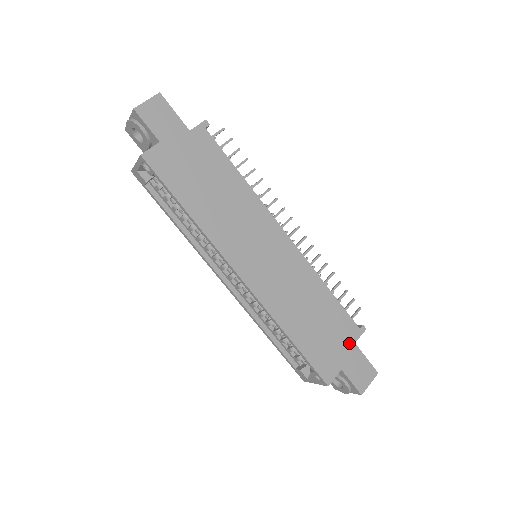
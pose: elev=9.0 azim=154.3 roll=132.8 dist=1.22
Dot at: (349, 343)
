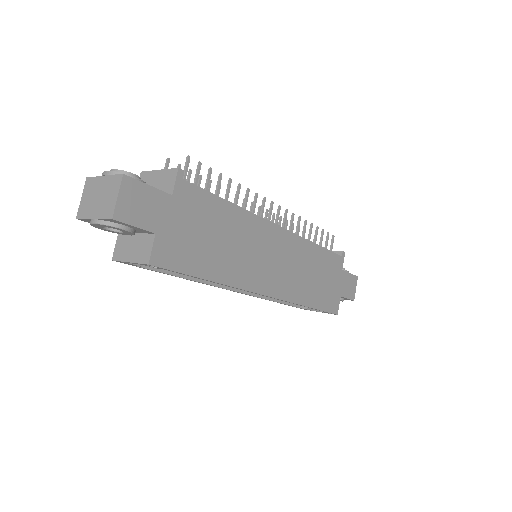
Dot at: (339, 273)
